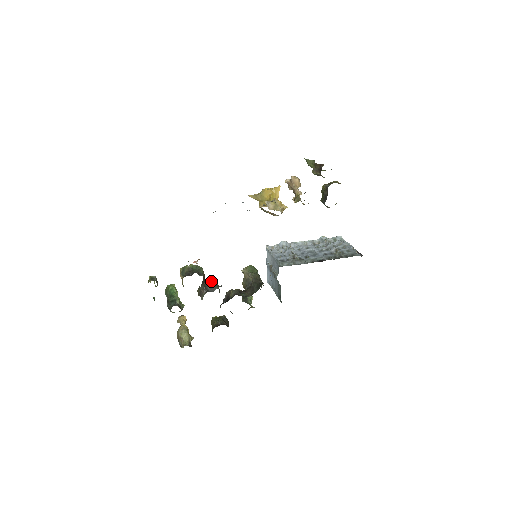
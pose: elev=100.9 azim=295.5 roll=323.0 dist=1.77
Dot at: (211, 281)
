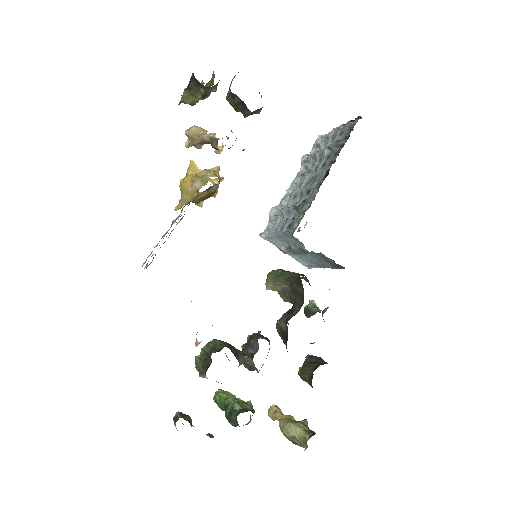
Dot at: (247, 340)
